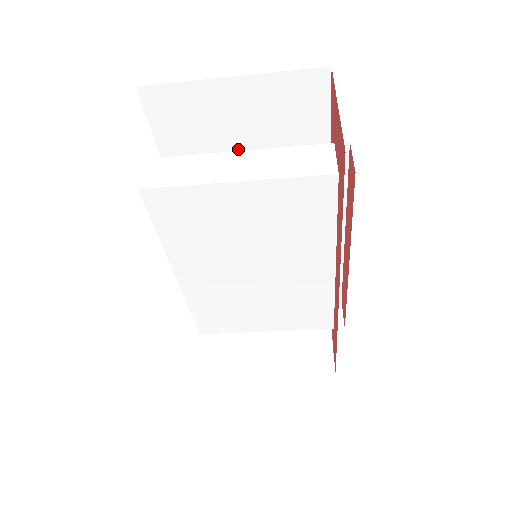
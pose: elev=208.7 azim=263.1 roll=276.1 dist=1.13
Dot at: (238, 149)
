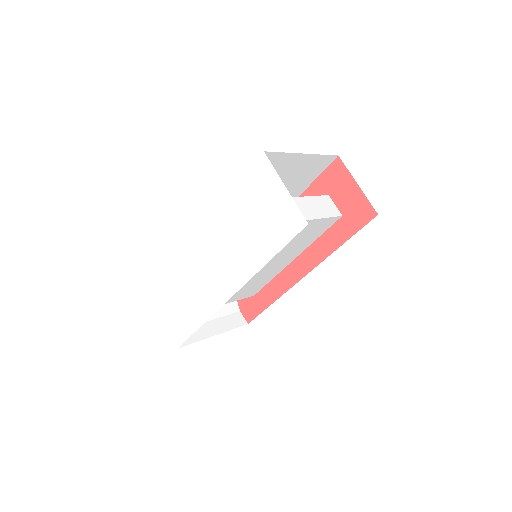
Dot at: occluded
